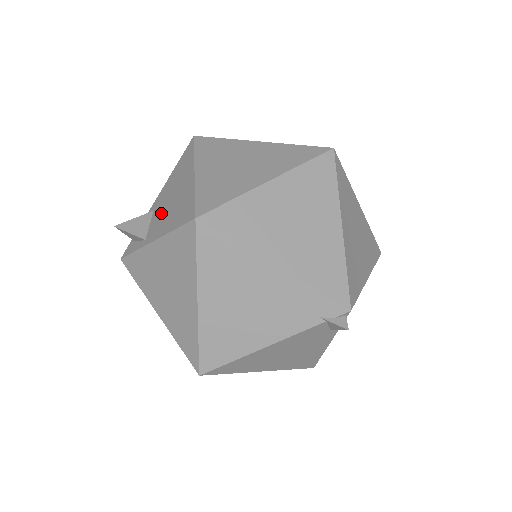
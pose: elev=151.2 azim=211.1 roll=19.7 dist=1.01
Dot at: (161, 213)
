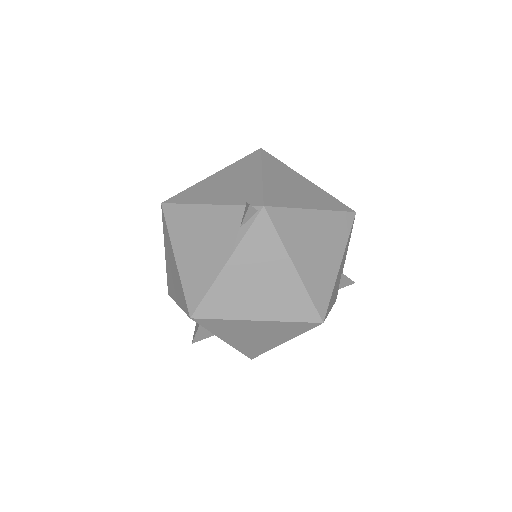
Dot at: occluded
